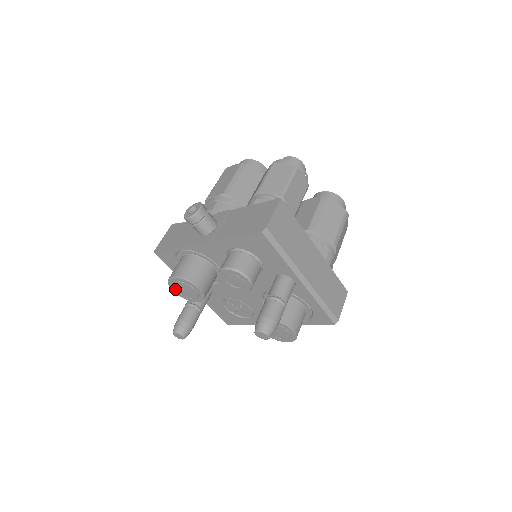
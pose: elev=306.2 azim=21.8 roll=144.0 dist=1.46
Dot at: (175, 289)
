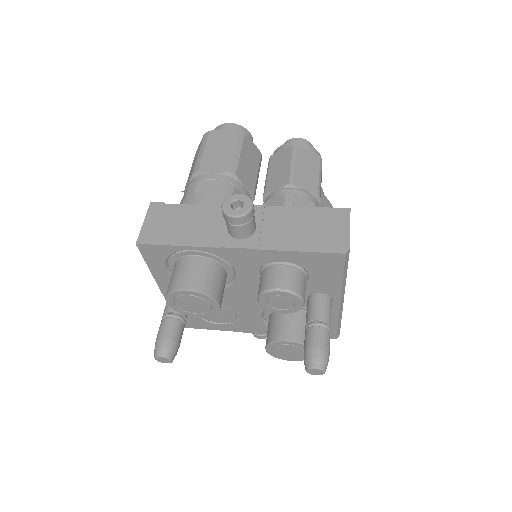
Dot at: (173, 301)
